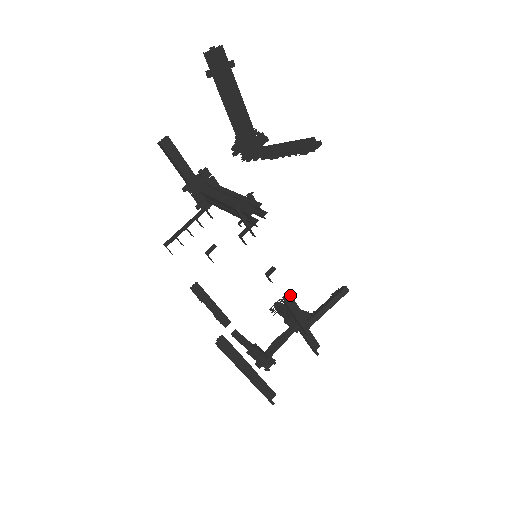
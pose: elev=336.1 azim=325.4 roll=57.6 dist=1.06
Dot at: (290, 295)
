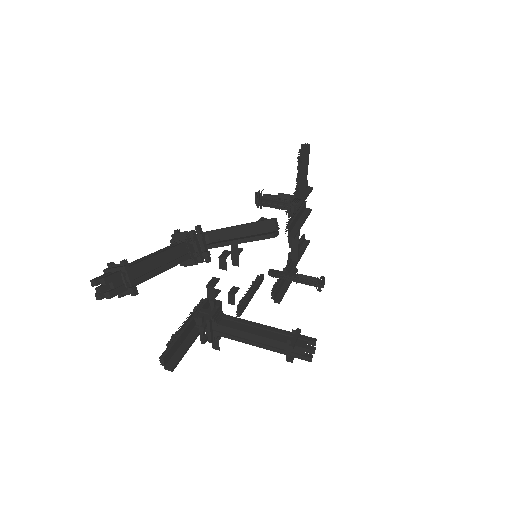
Dot at: (289, 227)
